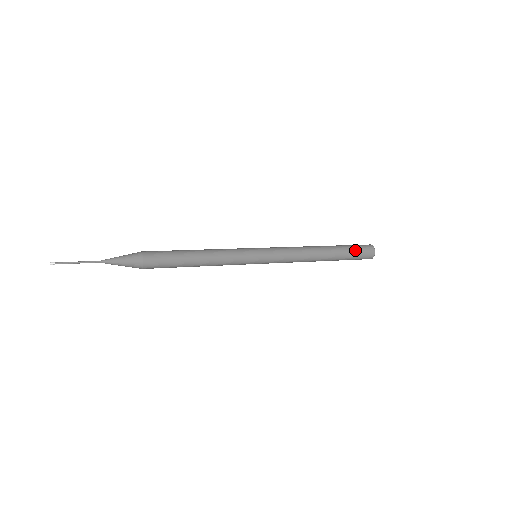
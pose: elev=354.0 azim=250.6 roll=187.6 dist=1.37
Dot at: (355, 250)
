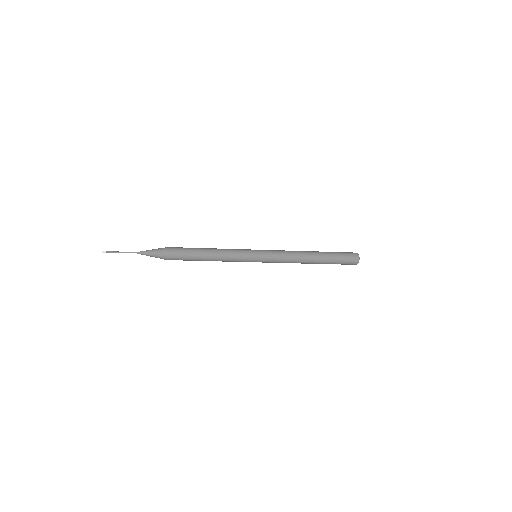
Dot at: (340, 254)
